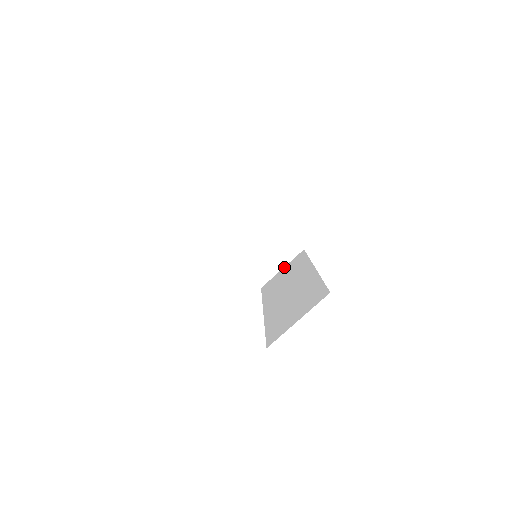
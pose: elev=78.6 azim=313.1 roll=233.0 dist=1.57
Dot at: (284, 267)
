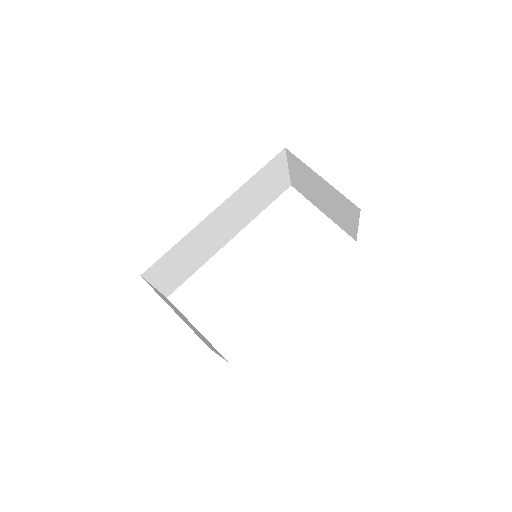
Dot at: occluded
